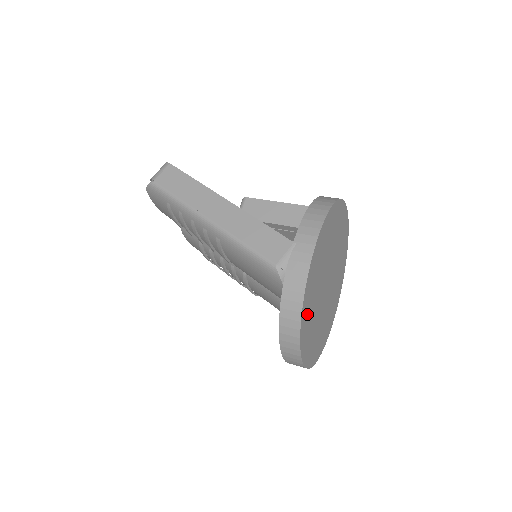
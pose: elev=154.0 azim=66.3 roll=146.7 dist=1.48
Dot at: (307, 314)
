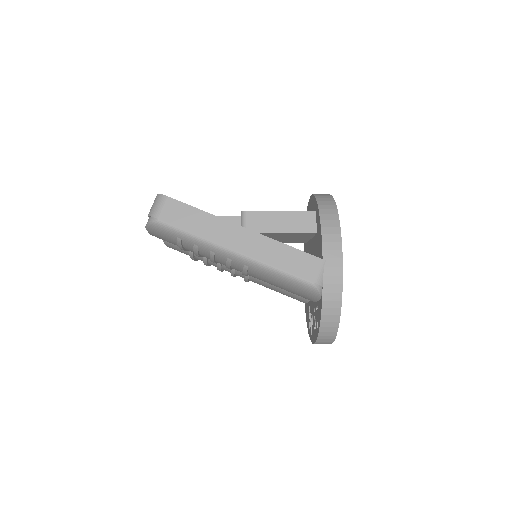
Dot at: occluded
